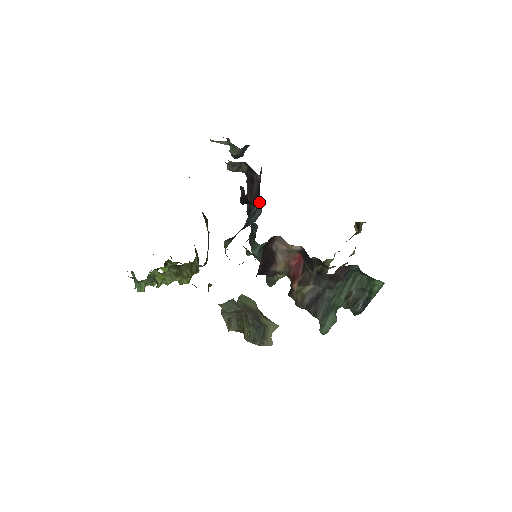
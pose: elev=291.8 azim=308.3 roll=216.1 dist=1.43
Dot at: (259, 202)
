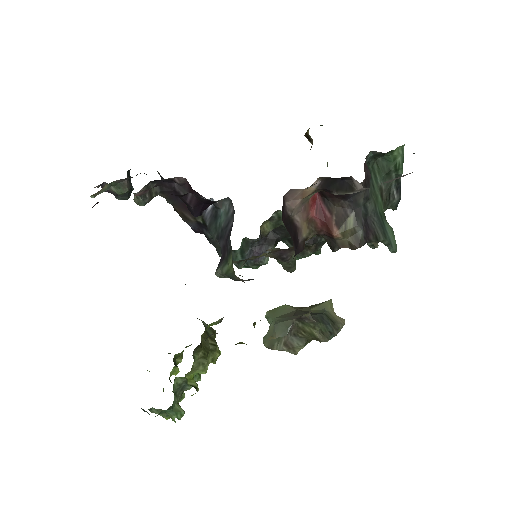
Dot at: occluded
